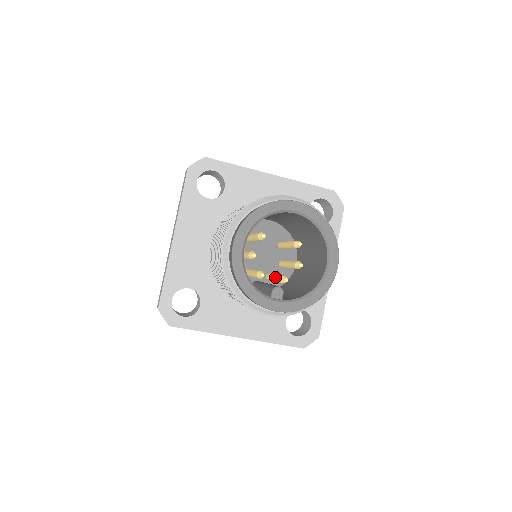
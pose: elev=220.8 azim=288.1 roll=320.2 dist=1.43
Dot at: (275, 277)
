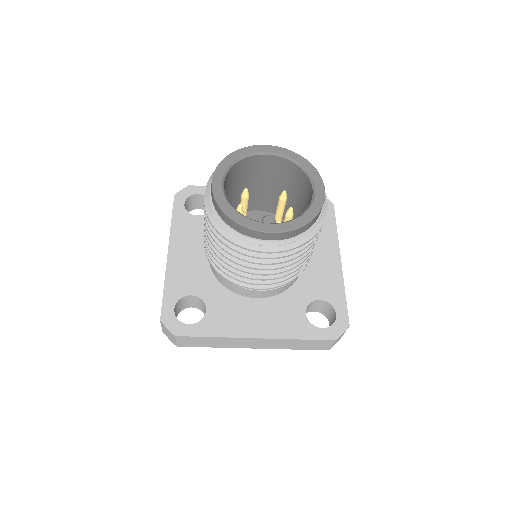
Dot at: occluded
